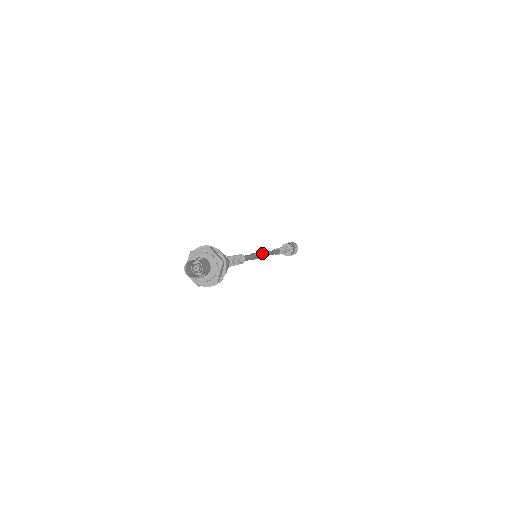
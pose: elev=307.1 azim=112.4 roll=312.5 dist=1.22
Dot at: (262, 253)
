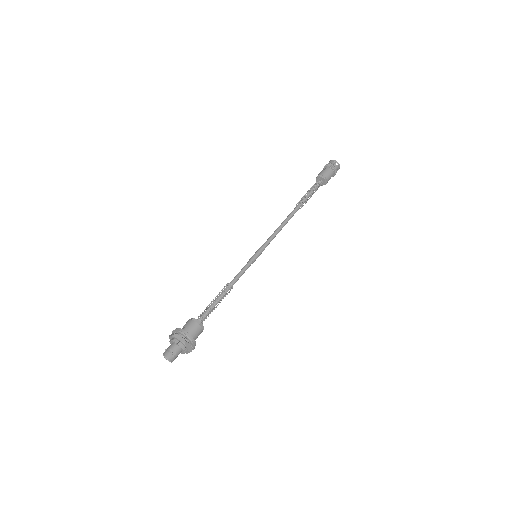
Dot at: (266, 246)
